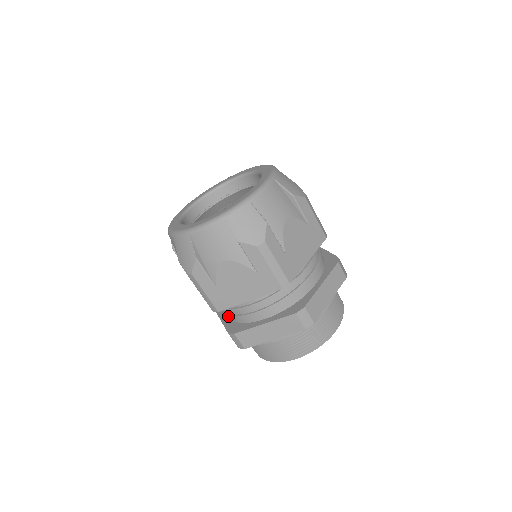
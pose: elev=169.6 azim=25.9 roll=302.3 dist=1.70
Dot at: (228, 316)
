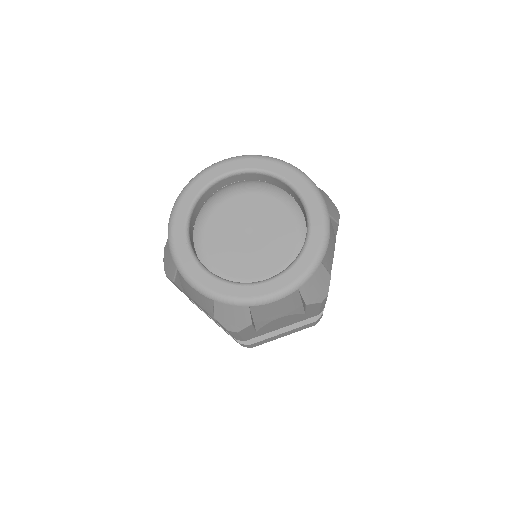
Dot at: occluded
